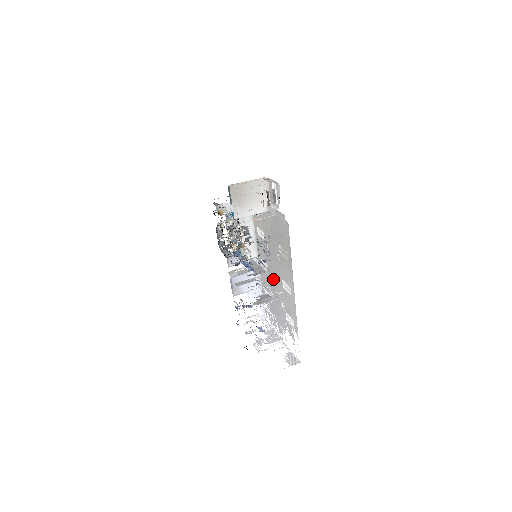
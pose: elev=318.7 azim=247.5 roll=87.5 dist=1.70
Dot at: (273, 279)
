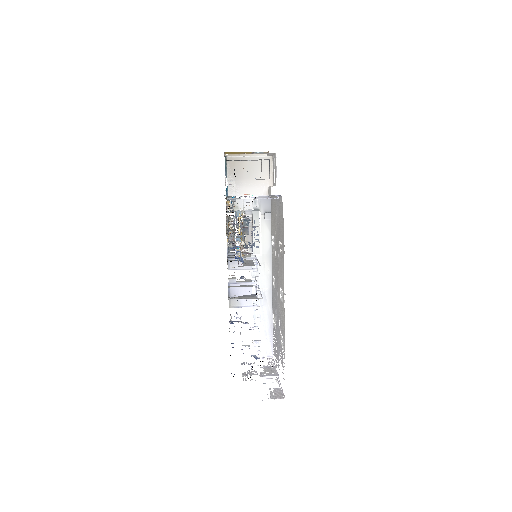
Dot at: (276, 293)
